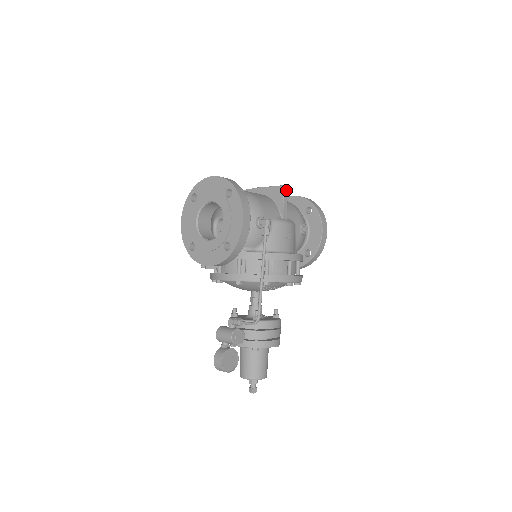
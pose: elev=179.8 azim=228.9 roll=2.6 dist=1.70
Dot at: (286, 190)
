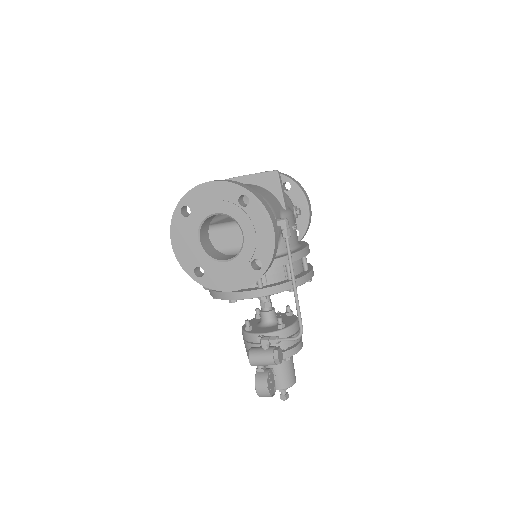
Dot at: occluded
